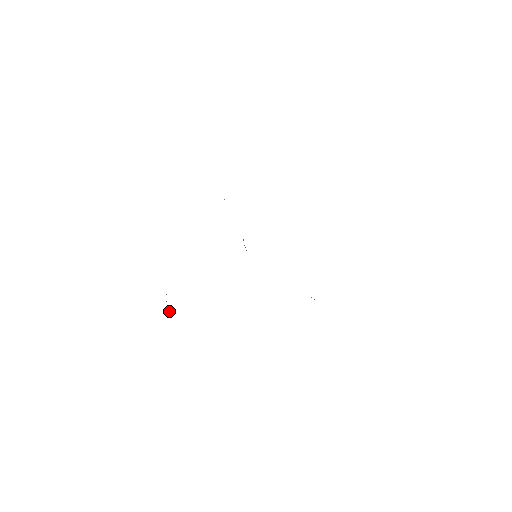
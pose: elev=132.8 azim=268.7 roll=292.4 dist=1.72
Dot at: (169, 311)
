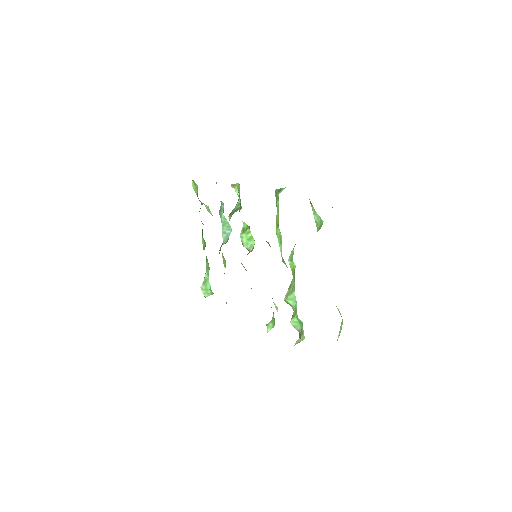
Dot at: (207, 295)
